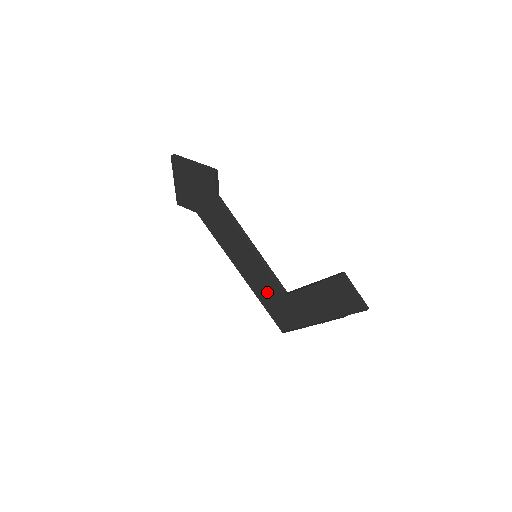
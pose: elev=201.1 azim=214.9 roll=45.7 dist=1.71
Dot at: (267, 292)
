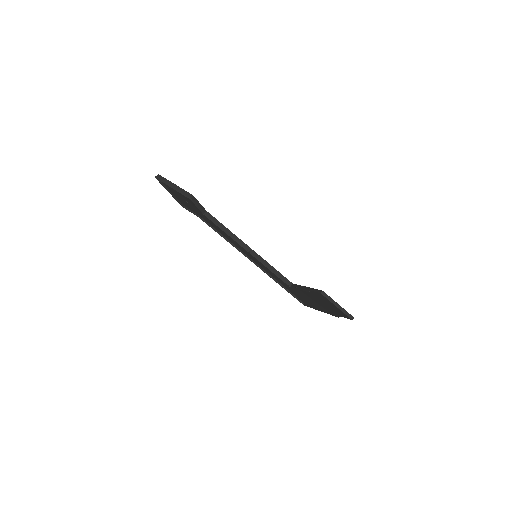
Dot at: (278, 279)
